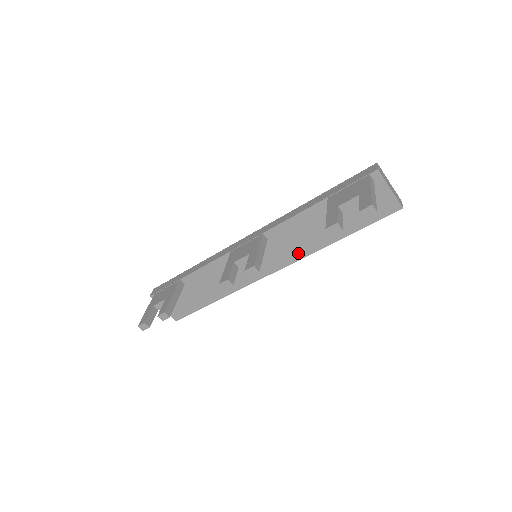
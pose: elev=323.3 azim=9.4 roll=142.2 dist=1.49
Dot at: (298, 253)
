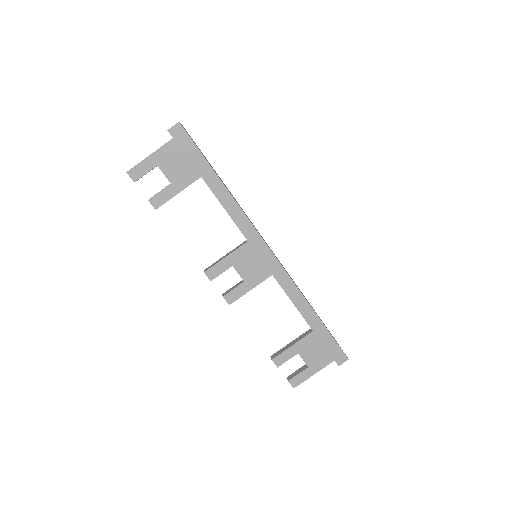
Dot at: occluded
